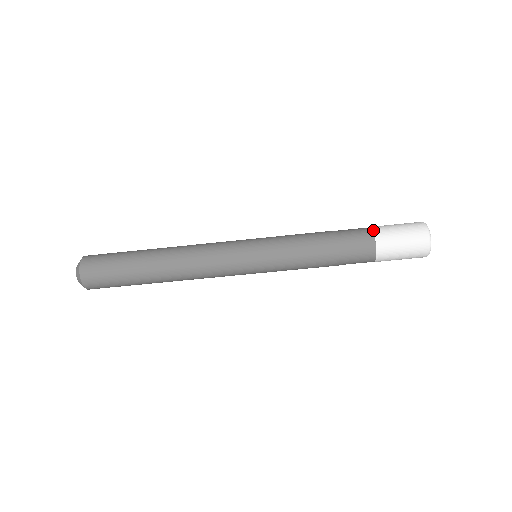
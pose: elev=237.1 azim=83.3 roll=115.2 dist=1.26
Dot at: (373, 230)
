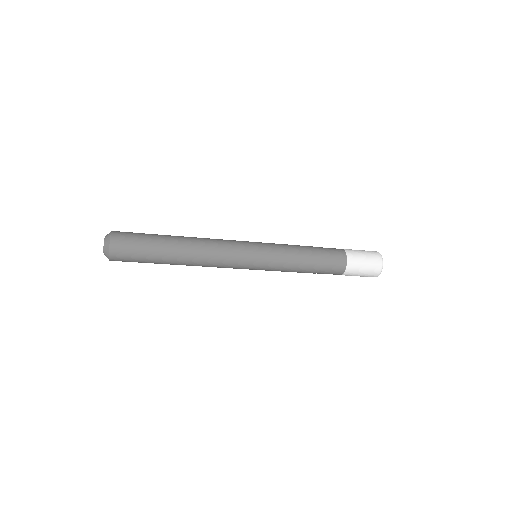
Dot at: (346, 269)
